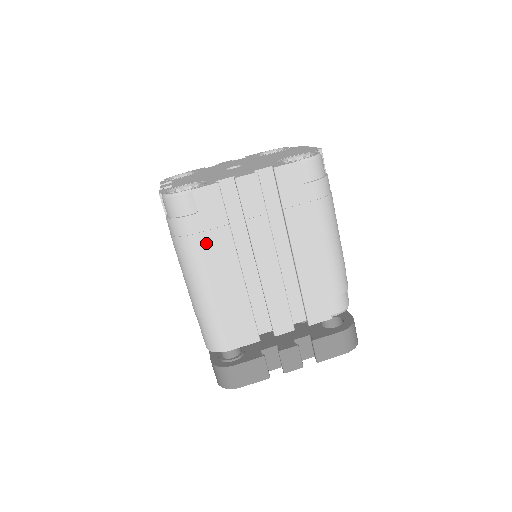
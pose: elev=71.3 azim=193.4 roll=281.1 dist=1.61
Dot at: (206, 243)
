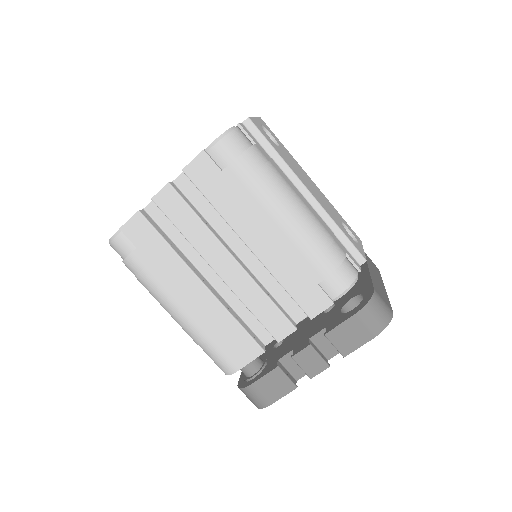
Dot at: (158, 273)
